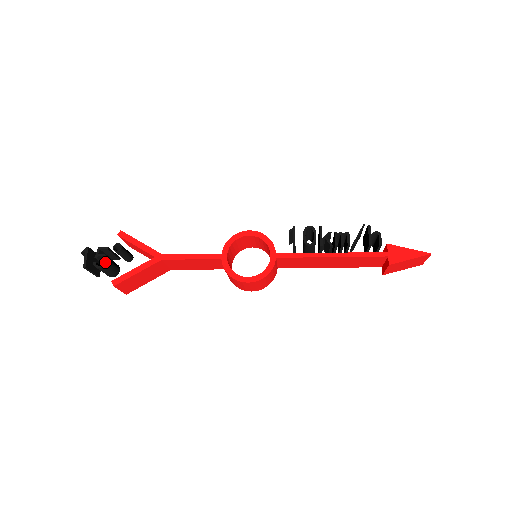
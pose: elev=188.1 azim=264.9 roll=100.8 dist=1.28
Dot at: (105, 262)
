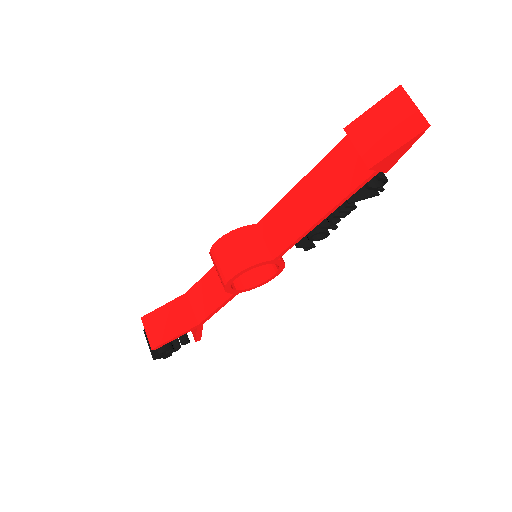
Dot at: occluded
